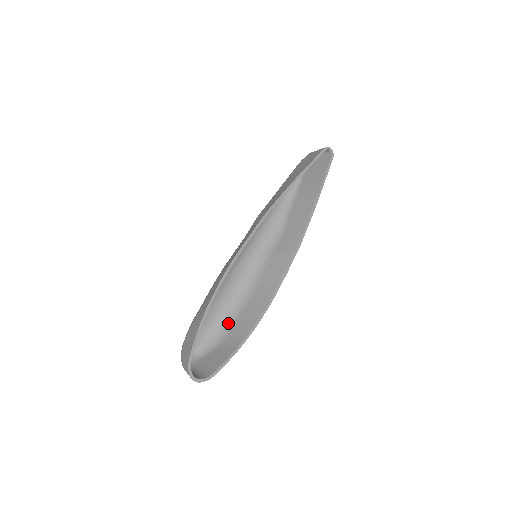
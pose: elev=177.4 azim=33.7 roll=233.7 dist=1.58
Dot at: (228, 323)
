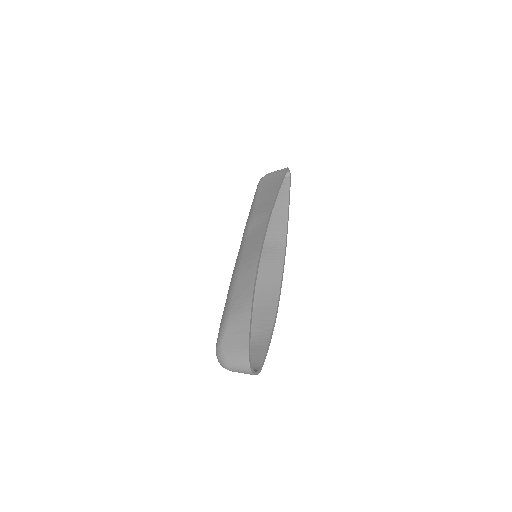
Dot at: occluded
